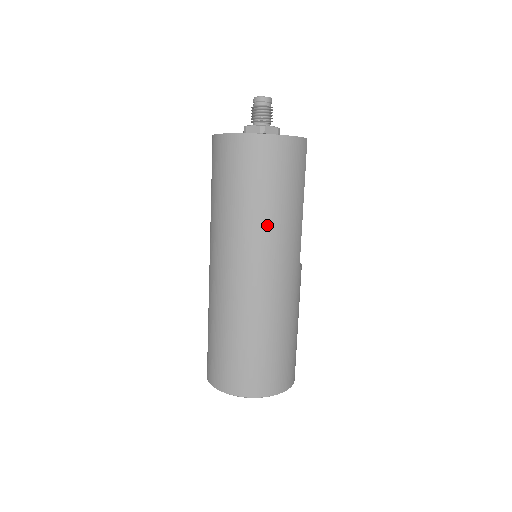
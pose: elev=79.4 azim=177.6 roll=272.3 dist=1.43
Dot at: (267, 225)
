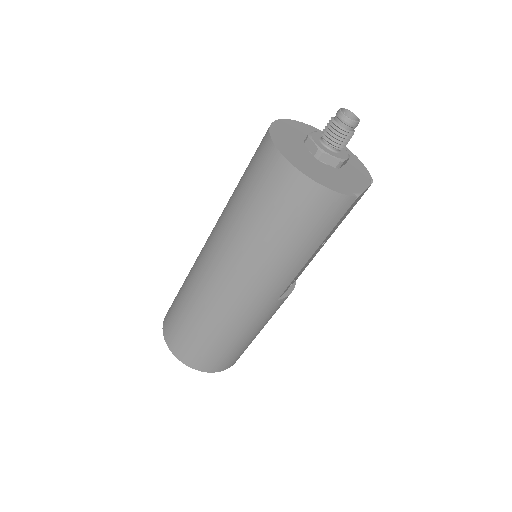
Dot at: (255, 252)
